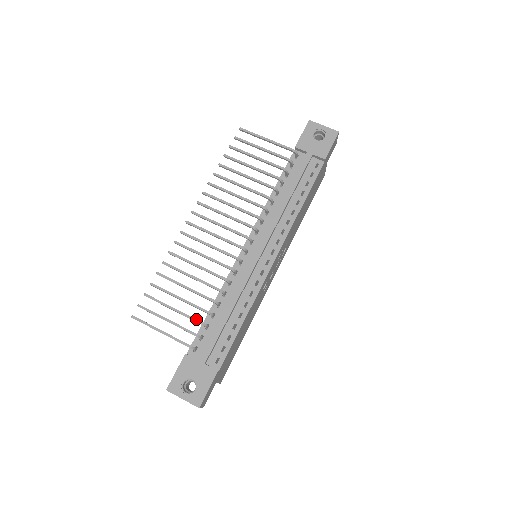
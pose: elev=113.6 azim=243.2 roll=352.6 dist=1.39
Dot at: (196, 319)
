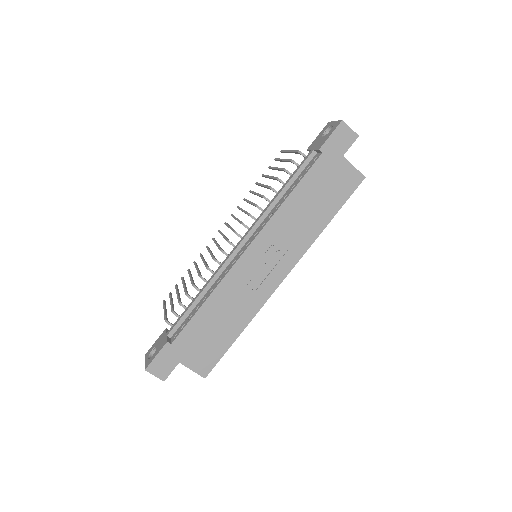
Dot at: (179, 299)
